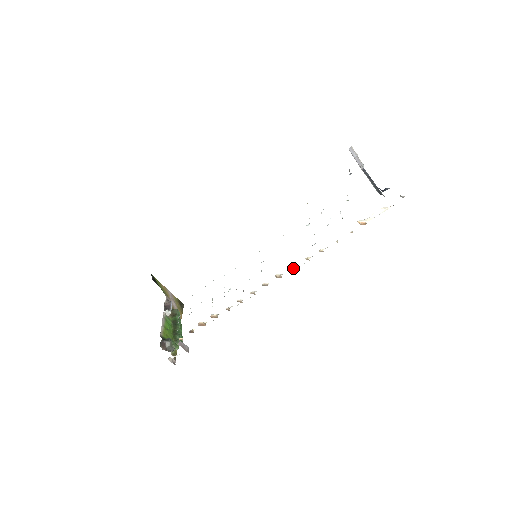
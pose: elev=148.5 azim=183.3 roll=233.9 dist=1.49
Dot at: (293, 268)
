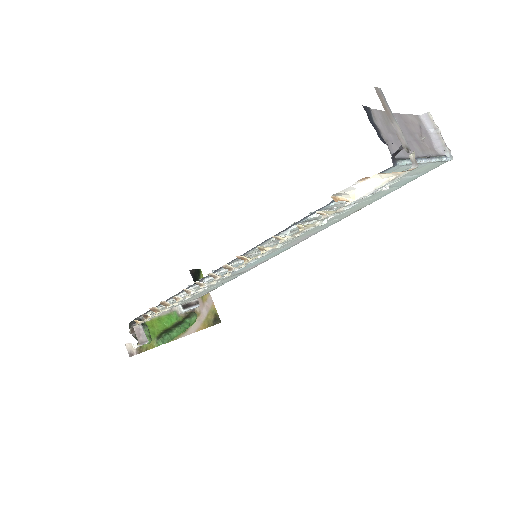
Dot at: (243, 258)
